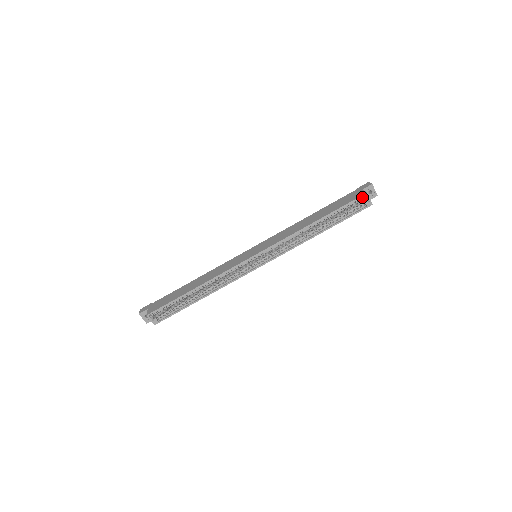
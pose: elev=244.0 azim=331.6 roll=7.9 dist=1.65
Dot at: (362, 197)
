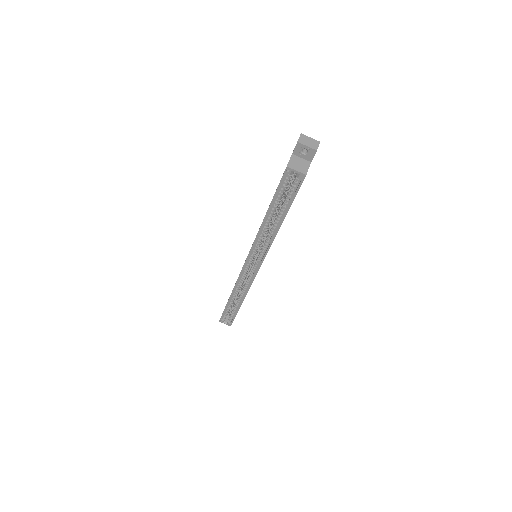
Dot at: (288, 172)
